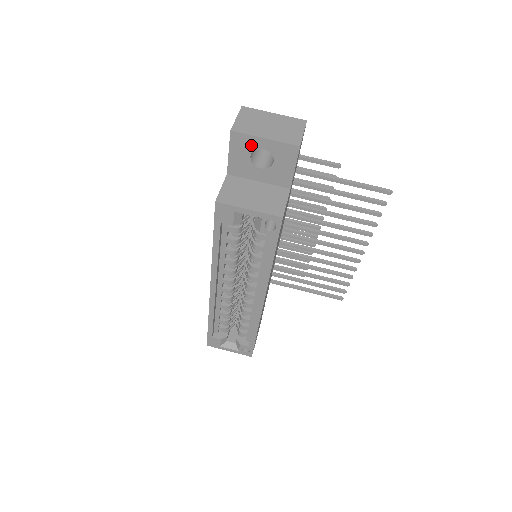
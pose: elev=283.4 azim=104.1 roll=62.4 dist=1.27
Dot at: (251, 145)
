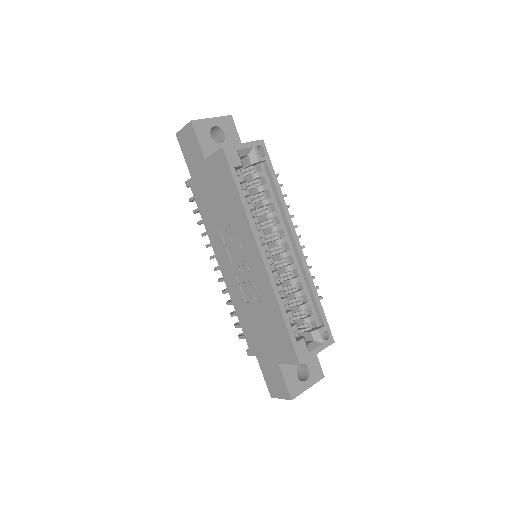
Dot at: (207, 127)
